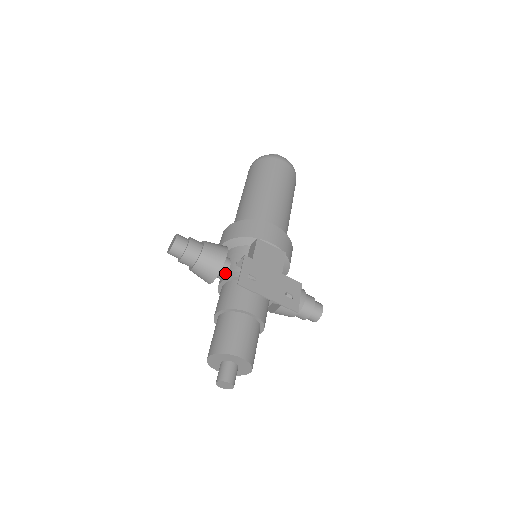
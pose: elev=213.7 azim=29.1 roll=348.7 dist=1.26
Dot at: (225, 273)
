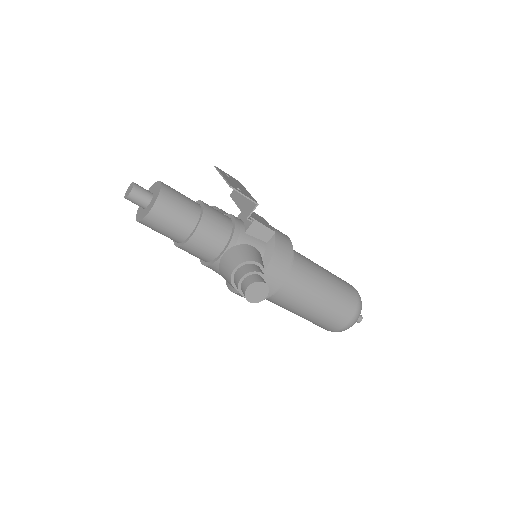
Dot at: occluded
